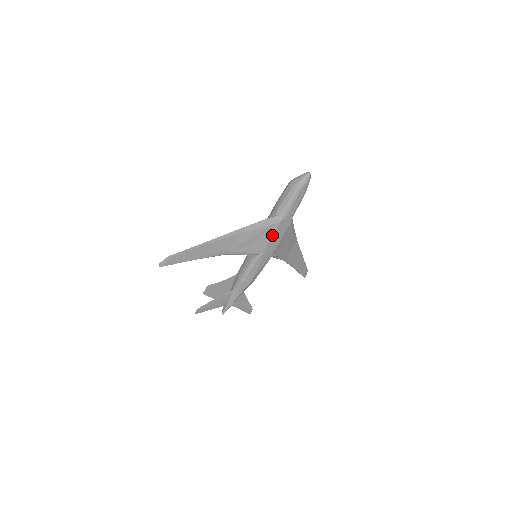
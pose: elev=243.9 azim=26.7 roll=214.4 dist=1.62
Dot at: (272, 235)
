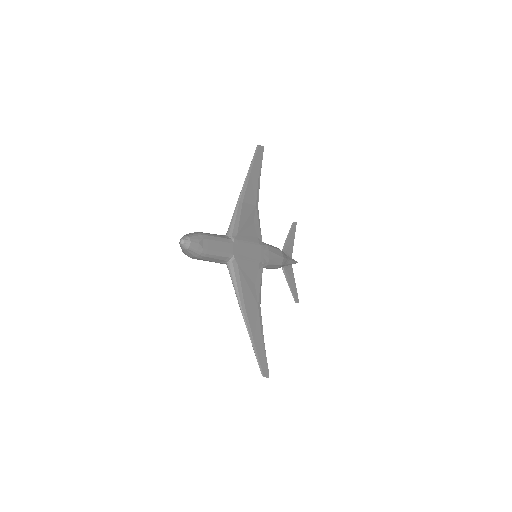
Dot at: (248, 262)
